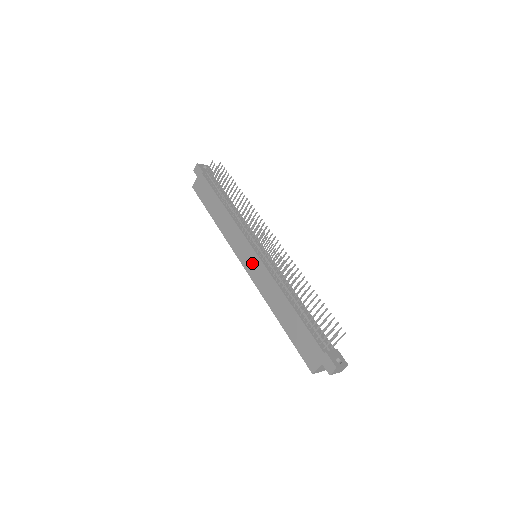
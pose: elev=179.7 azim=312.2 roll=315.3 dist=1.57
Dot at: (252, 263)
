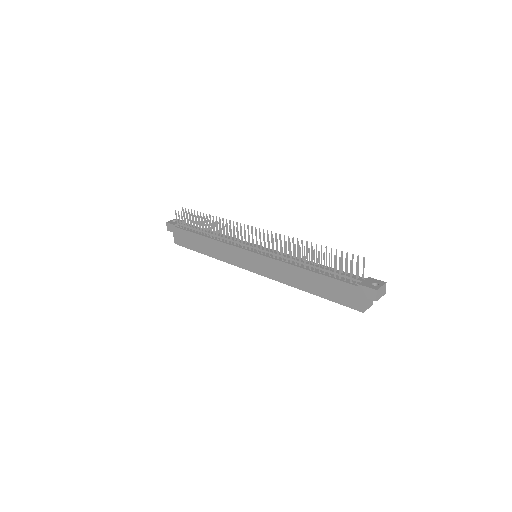
Dot at: (256, 263)
